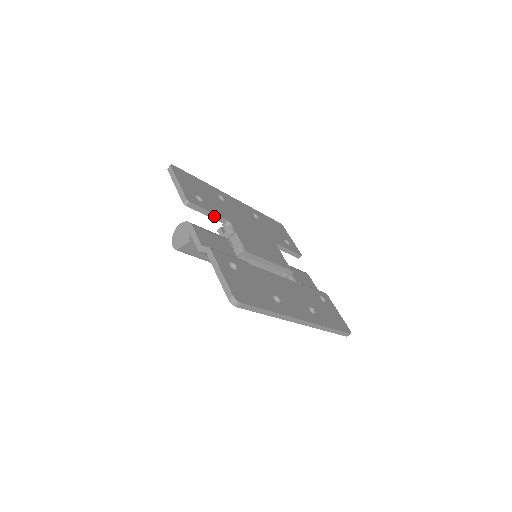
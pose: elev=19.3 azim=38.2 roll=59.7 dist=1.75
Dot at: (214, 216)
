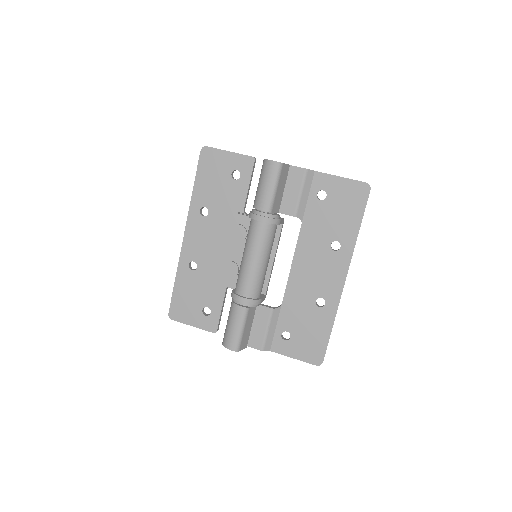
Dot at: (248, 194)
